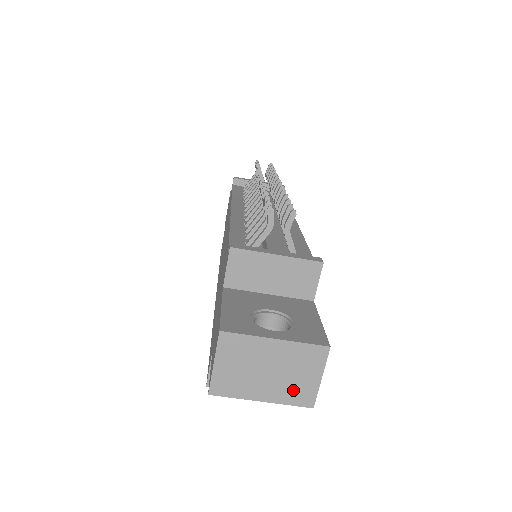
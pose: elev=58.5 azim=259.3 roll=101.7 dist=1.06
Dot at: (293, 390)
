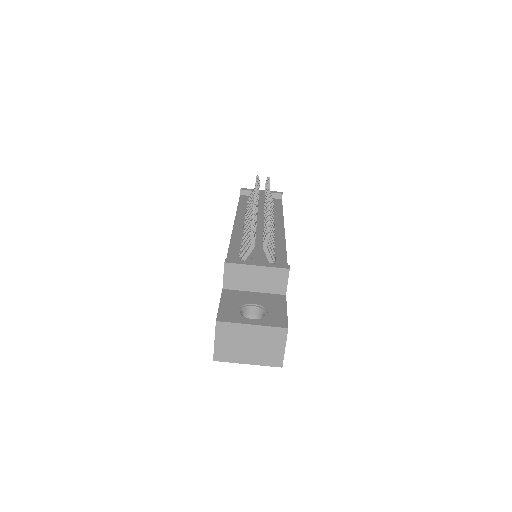
Dot at: (267, 356)
